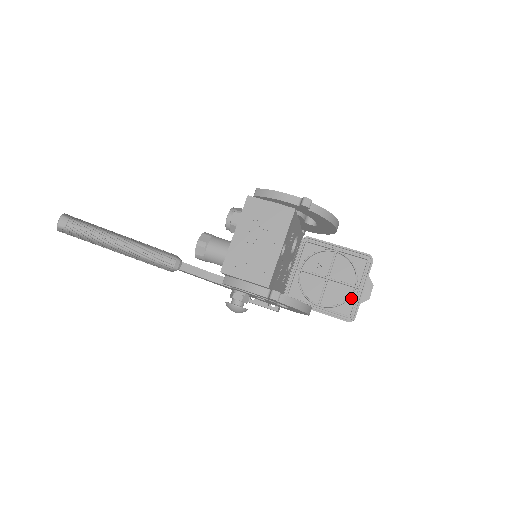
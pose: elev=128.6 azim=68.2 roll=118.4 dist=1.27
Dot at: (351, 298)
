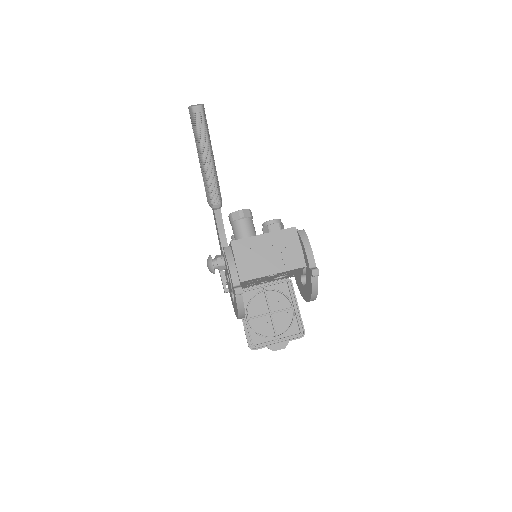
Dot at: (267, 338)
